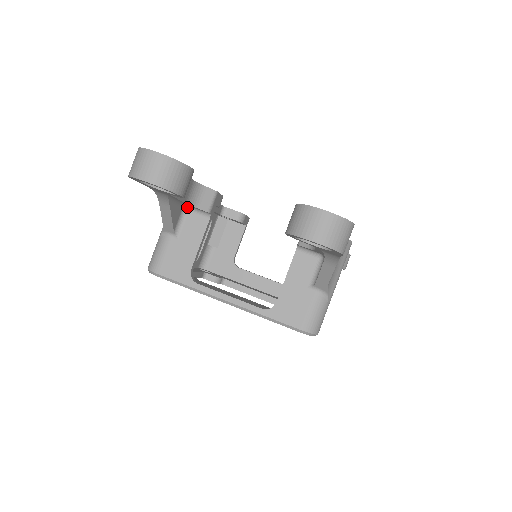
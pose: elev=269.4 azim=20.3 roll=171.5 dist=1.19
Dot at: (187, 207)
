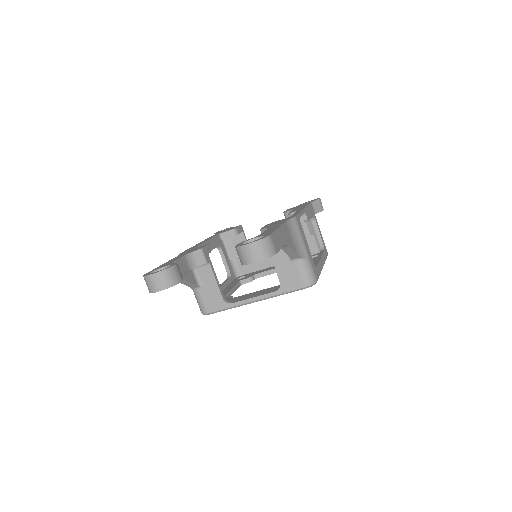
Dot at: (194, 268)
